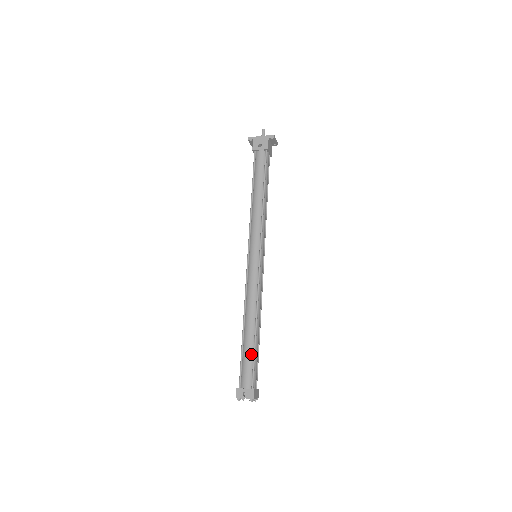
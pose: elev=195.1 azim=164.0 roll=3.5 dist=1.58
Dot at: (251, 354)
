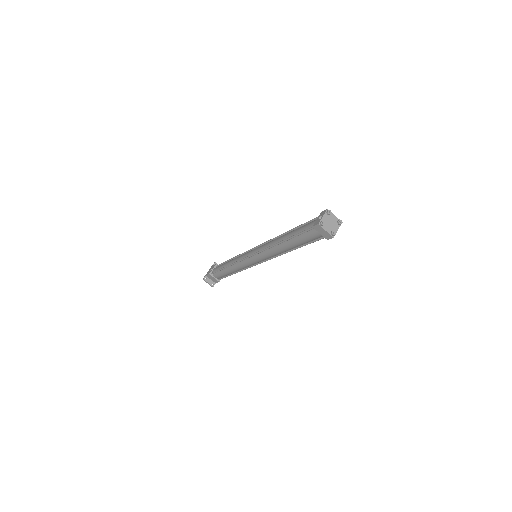
Dot at: (300, 227)
